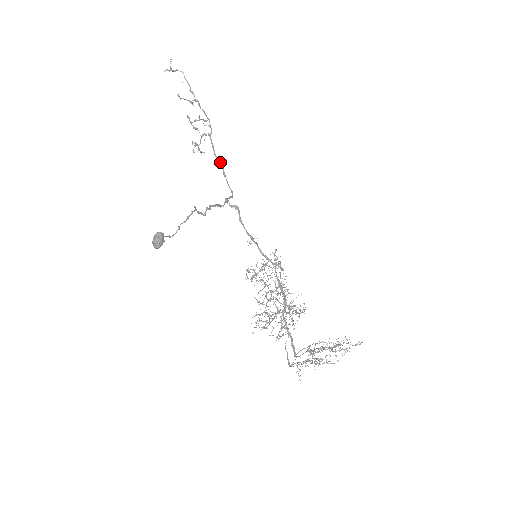
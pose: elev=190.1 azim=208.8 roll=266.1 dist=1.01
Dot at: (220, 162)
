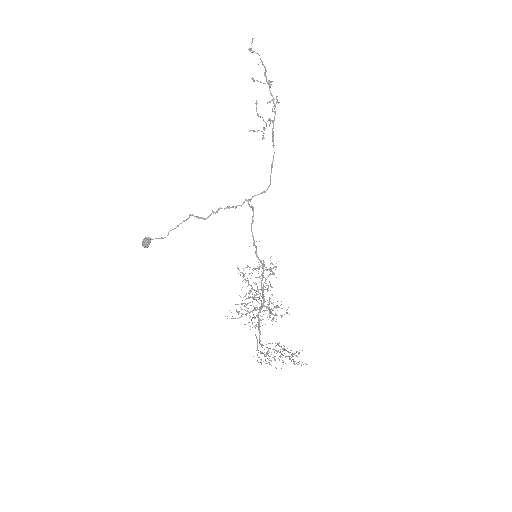
Dot at: occluded
